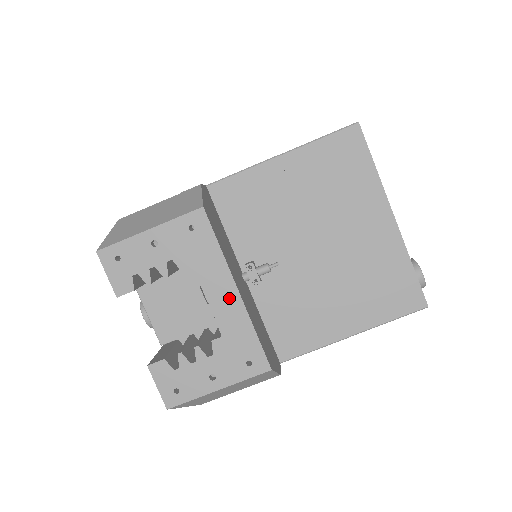
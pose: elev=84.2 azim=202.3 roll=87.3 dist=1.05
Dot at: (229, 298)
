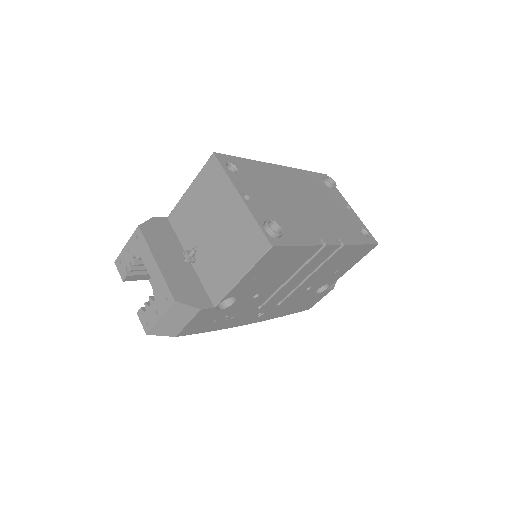
Dot at: (154, 267)
